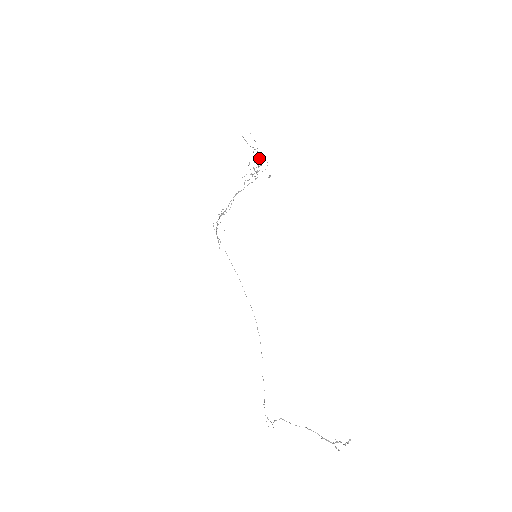
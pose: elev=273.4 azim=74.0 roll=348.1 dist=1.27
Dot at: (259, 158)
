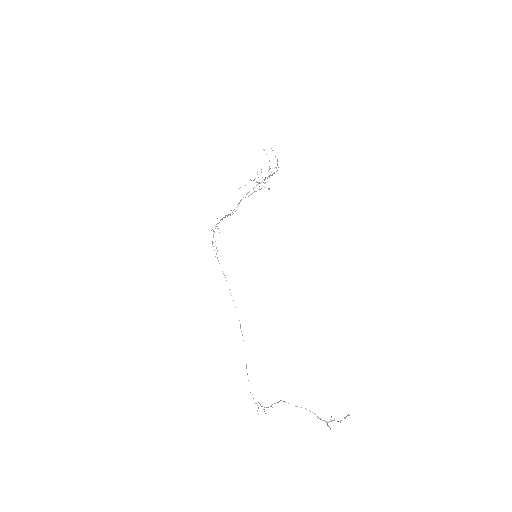
Dot at: (268, 170)
